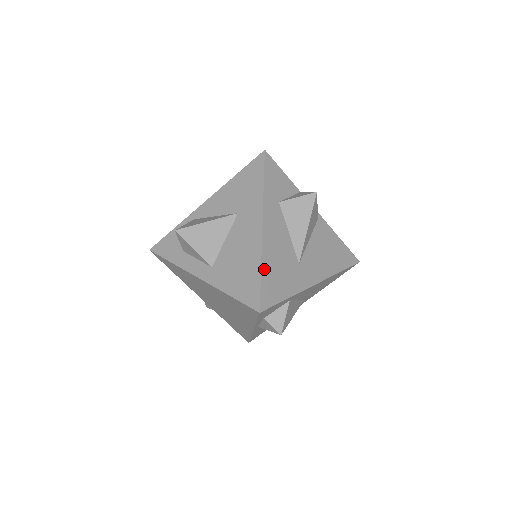
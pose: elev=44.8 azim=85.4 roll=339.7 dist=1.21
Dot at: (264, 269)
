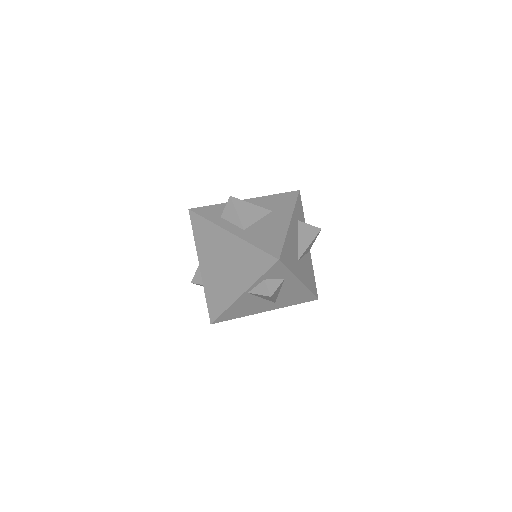
Dot at: (286, 242)
